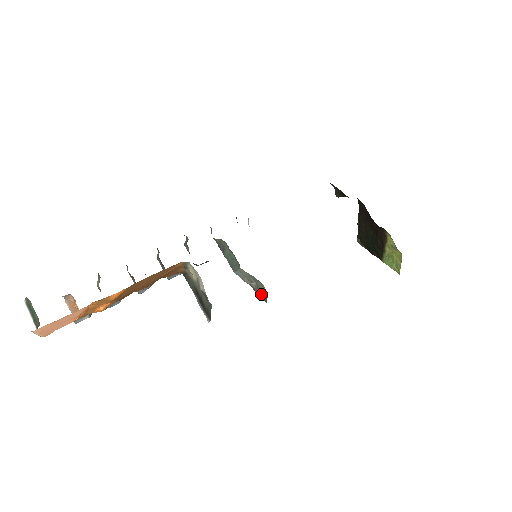
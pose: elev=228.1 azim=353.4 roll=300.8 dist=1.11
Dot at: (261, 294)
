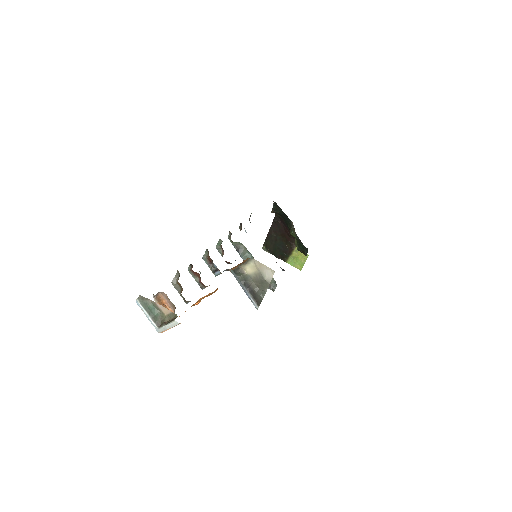
Dot at: (270, 285)
